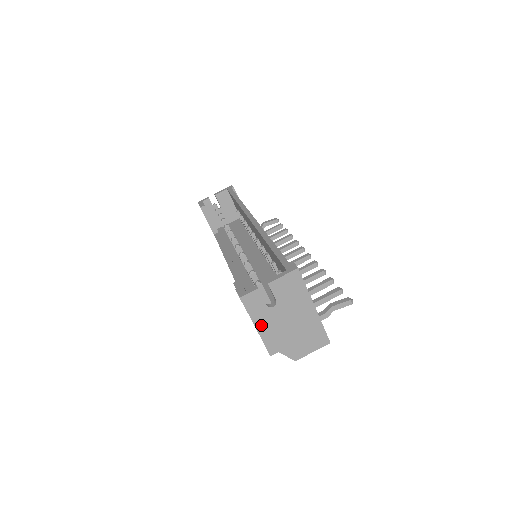
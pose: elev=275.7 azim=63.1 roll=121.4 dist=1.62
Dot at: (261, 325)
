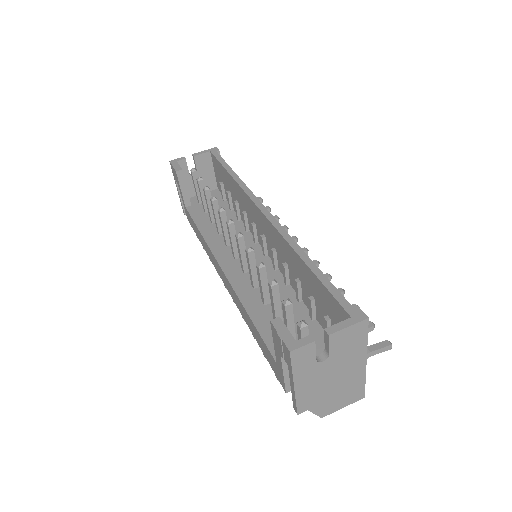
Dot at: (301, 382)
